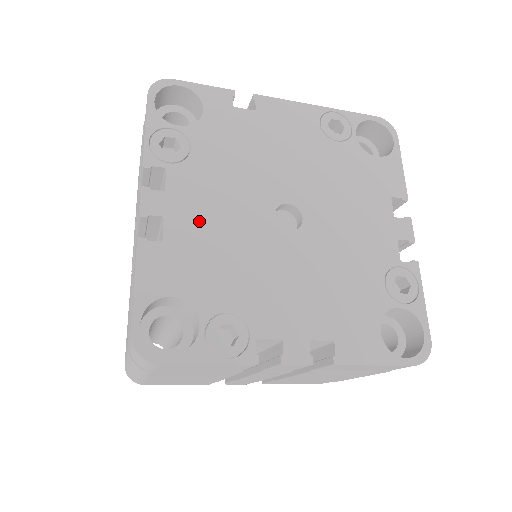
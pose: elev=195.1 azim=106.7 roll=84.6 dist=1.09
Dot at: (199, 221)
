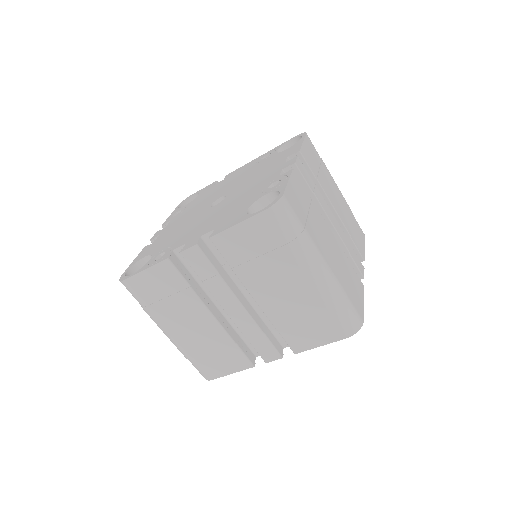
Dot at: (173, 228)
